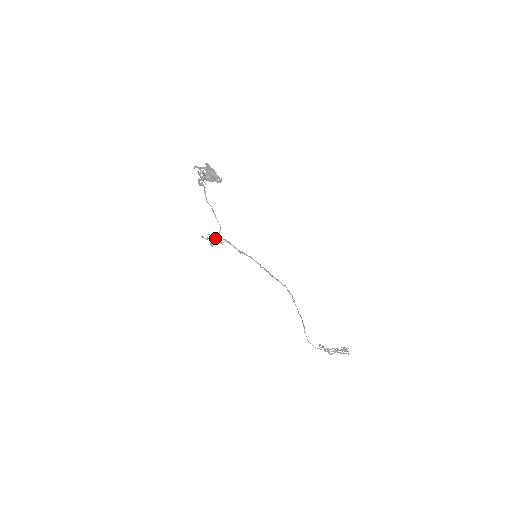
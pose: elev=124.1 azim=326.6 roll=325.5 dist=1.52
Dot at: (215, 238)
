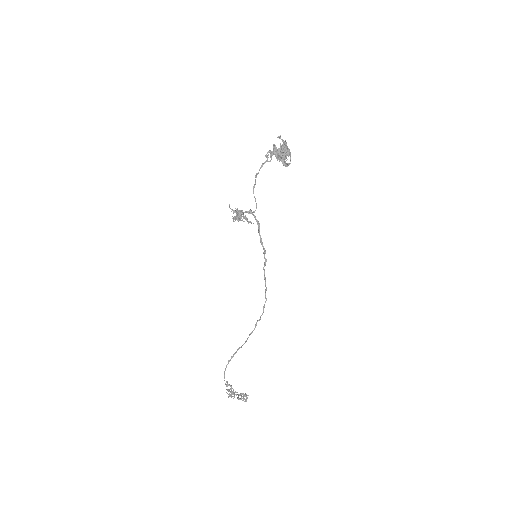
Dot at: (243, 215)
